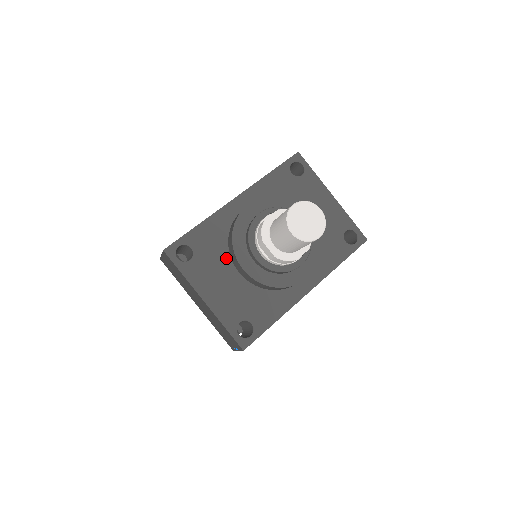
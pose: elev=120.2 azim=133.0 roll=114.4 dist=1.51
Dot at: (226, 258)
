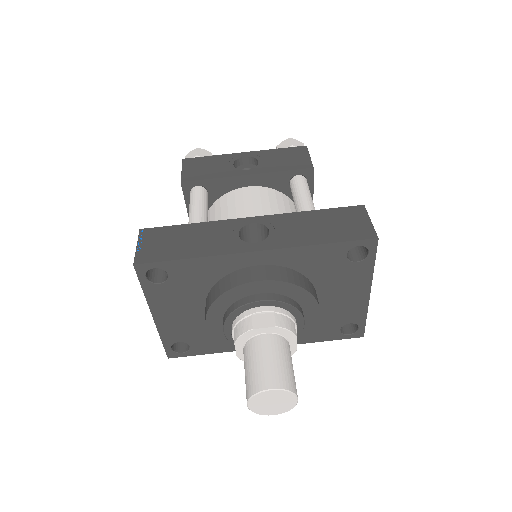
Dot at: (201, 296)
